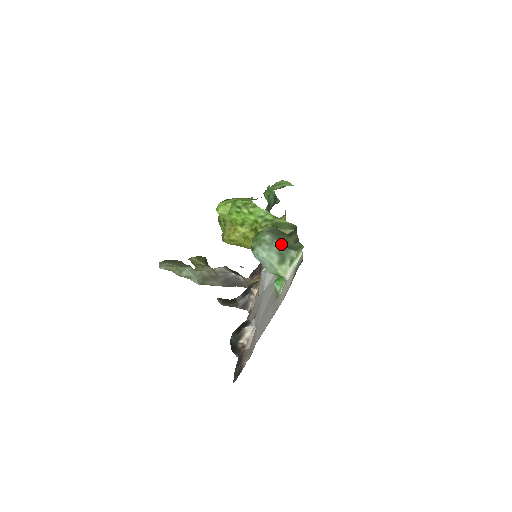
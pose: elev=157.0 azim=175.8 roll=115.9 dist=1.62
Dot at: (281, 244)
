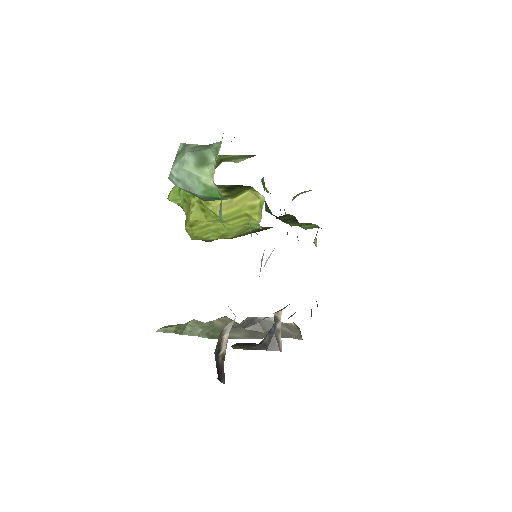
Dot at: (199, 145)
